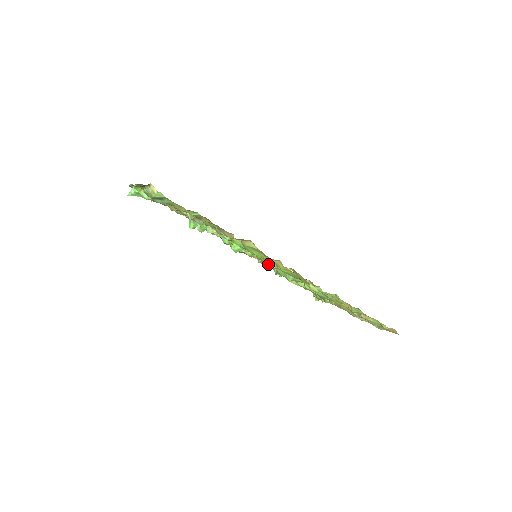
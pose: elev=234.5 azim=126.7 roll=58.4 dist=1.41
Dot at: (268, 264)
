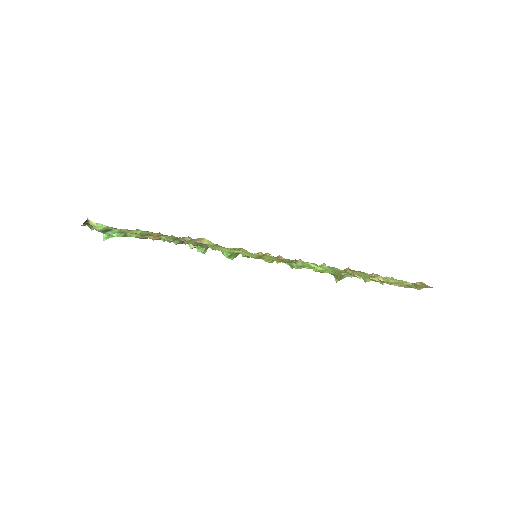
Dot at: occluded
